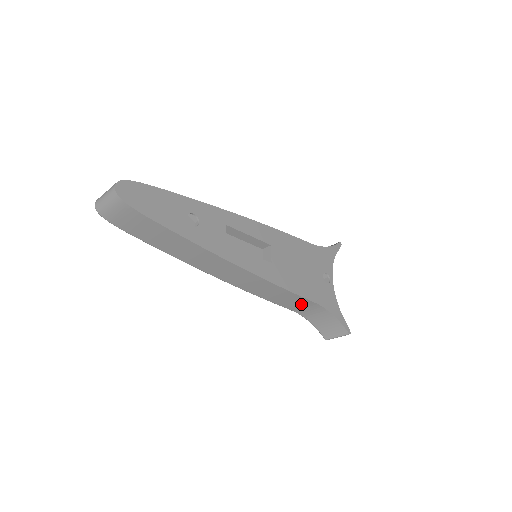
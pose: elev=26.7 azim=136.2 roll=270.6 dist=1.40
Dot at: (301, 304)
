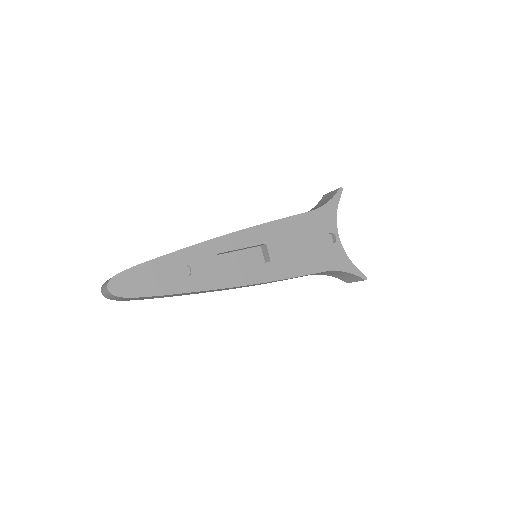
Dot at: occluded
